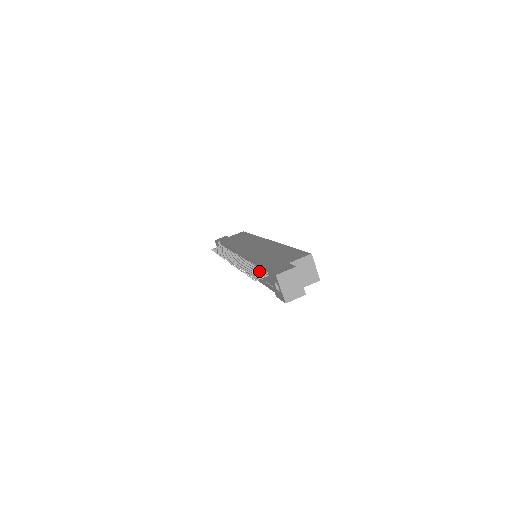
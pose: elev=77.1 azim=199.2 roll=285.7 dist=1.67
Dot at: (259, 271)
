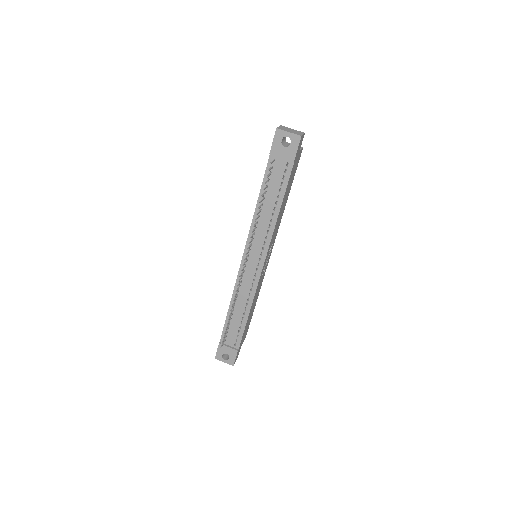
Dot at: (267, 180)
